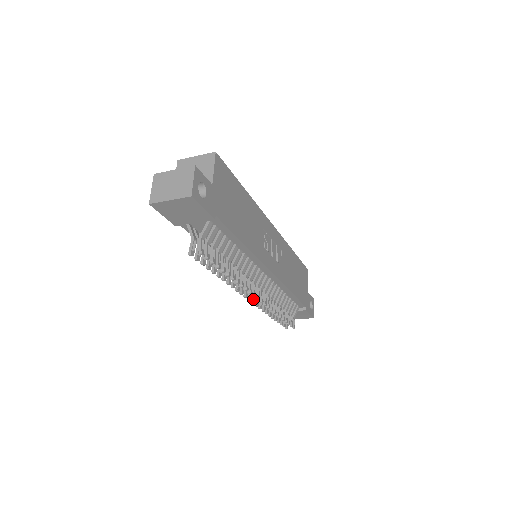
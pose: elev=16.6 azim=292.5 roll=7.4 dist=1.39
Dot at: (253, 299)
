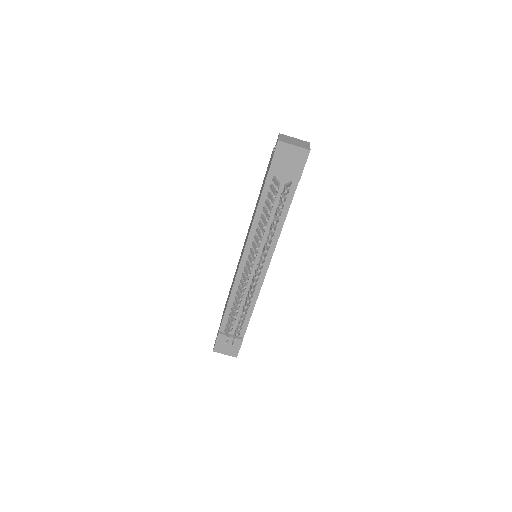
Dot at: (248, 279)
